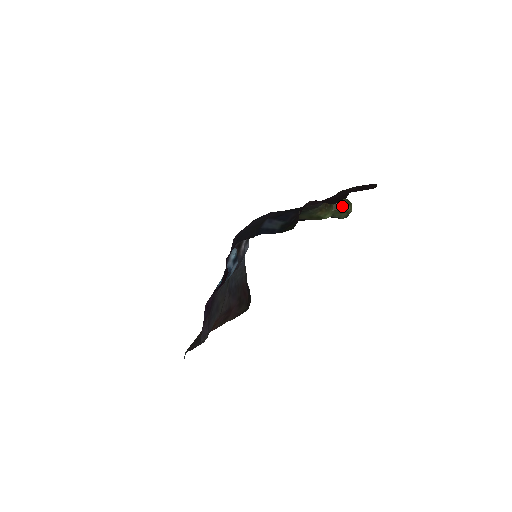
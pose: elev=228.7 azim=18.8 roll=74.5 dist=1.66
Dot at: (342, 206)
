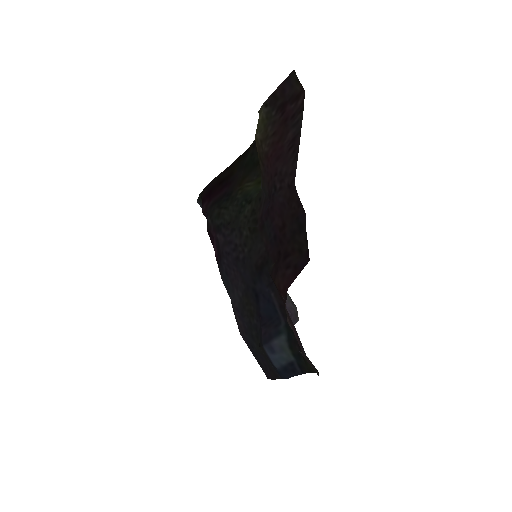
Dot at: occluded
